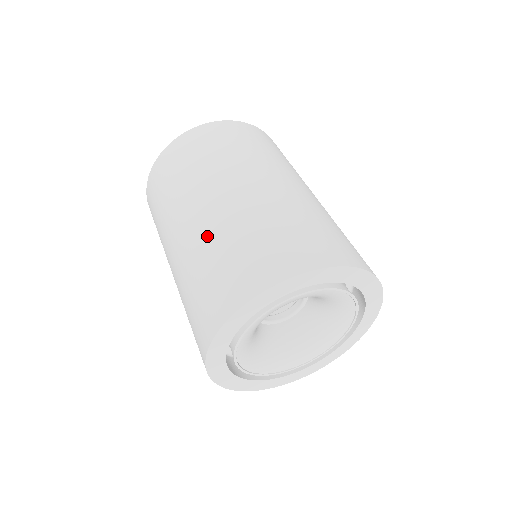
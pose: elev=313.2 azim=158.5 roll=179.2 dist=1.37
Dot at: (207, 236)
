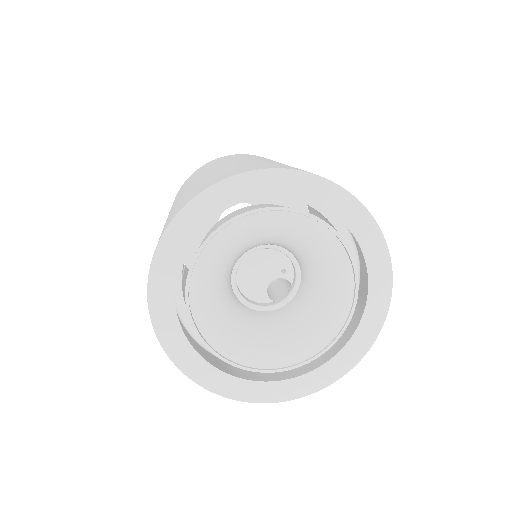
Dot at: occluded
